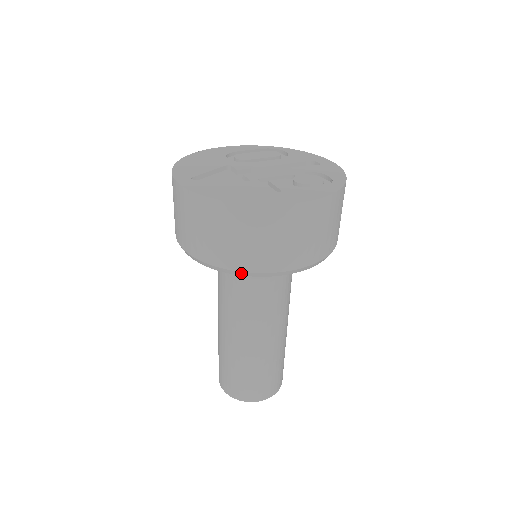
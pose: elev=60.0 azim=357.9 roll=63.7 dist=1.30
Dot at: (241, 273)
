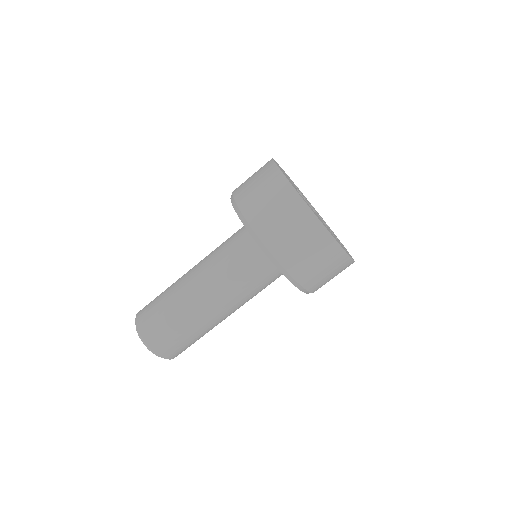
Dot at: (283, 270)
